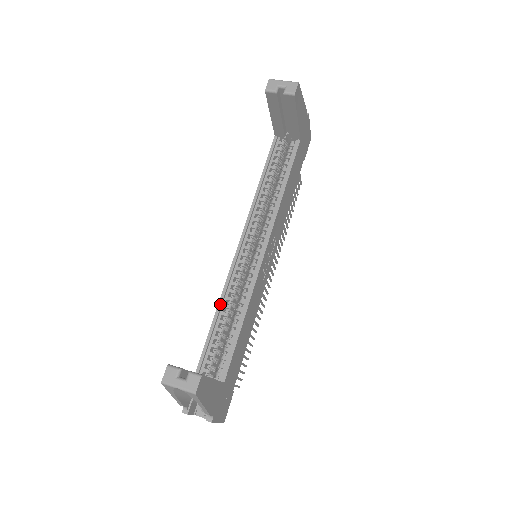
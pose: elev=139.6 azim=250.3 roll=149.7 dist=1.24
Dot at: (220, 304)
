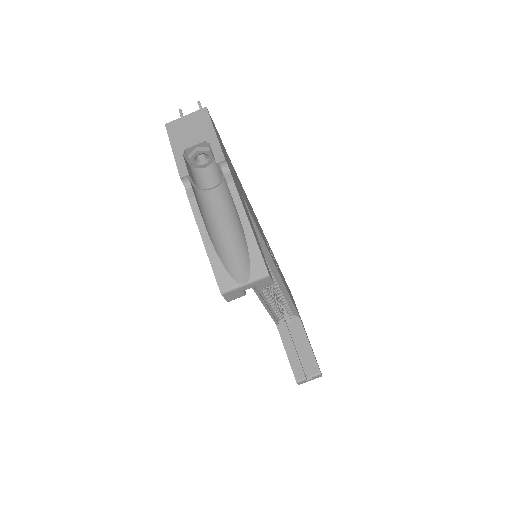
Dot at: (266, 306)
